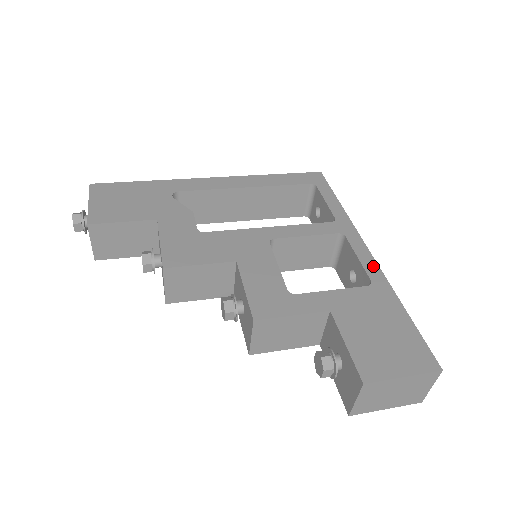
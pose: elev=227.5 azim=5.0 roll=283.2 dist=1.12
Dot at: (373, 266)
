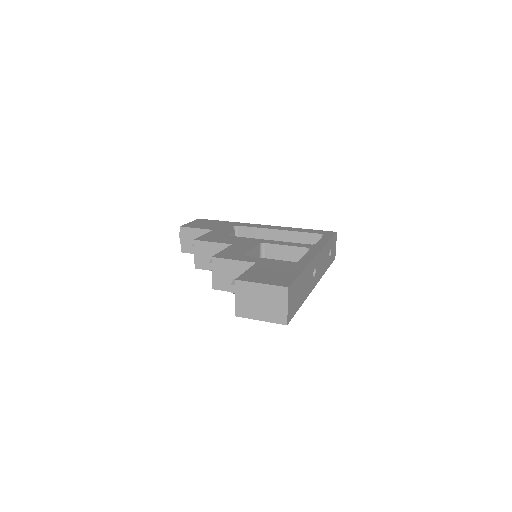
Dot at: (309, 258)
